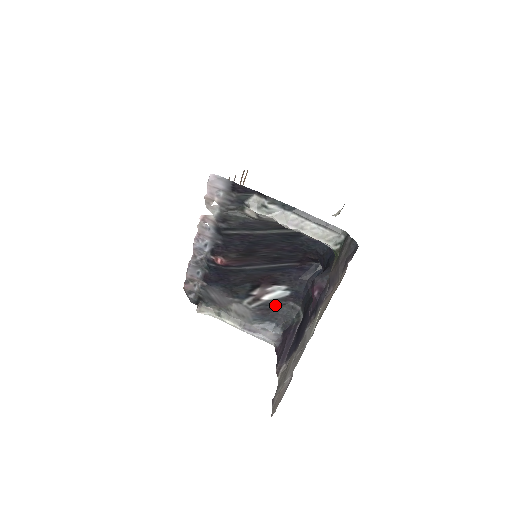
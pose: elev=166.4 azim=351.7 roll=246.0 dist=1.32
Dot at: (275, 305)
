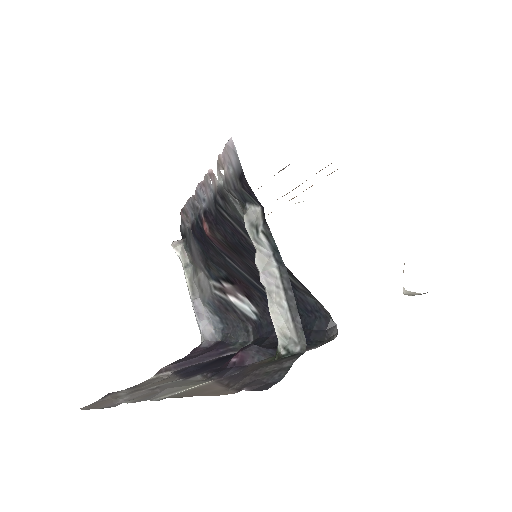
Dot at: (236, 313)
